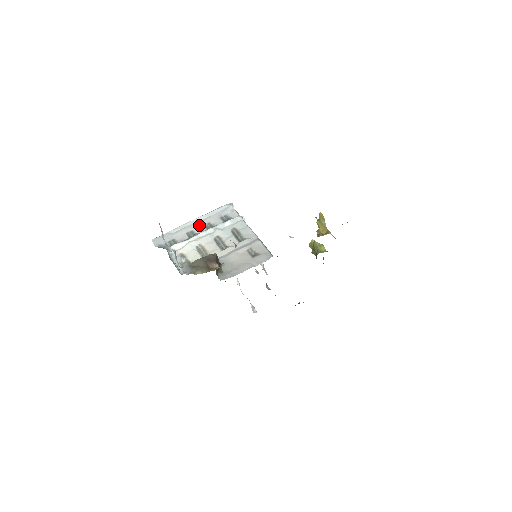
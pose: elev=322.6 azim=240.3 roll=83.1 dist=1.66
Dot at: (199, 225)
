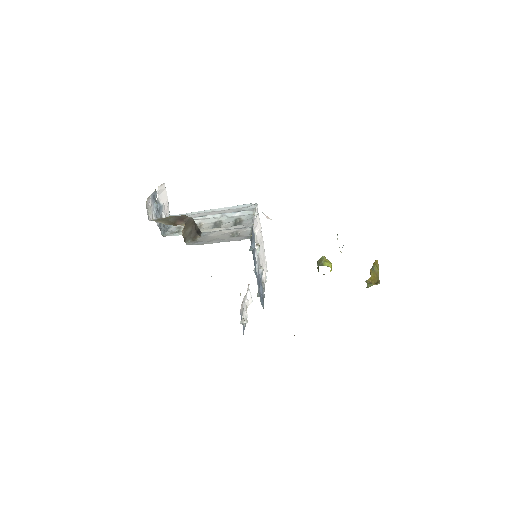
Dot at: (215, 213)
